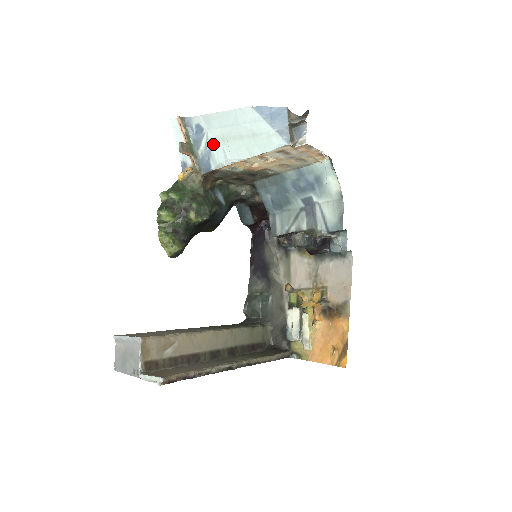
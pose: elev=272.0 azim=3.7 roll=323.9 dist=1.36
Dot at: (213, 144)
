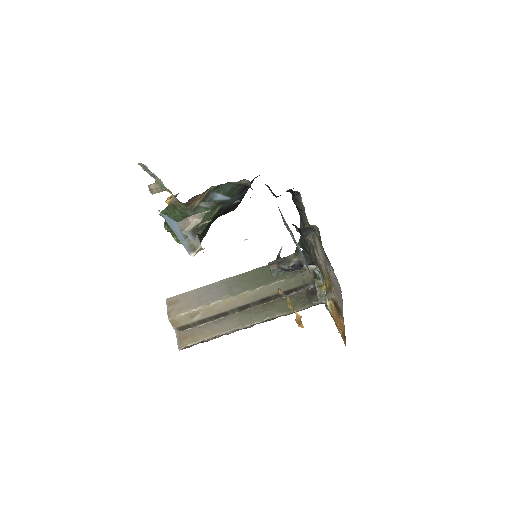
Dot at: occluded
